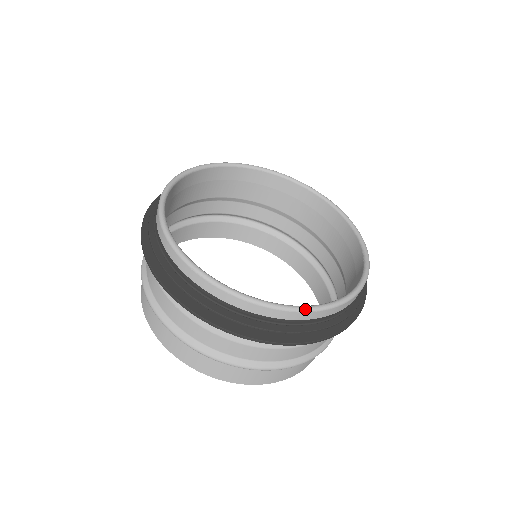
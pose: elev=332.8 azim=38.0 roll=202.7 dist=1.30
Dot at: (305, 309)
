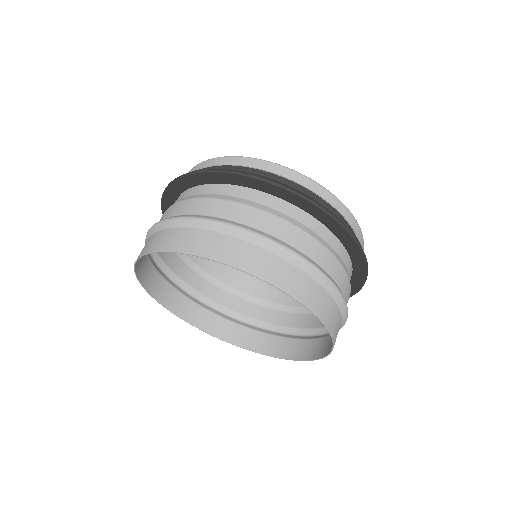
Dot at: (360, 228)
